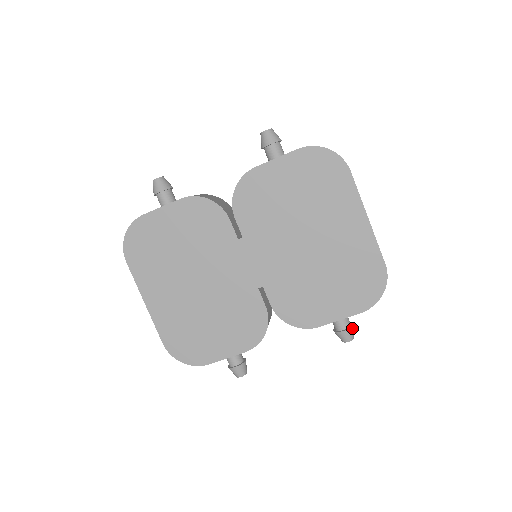
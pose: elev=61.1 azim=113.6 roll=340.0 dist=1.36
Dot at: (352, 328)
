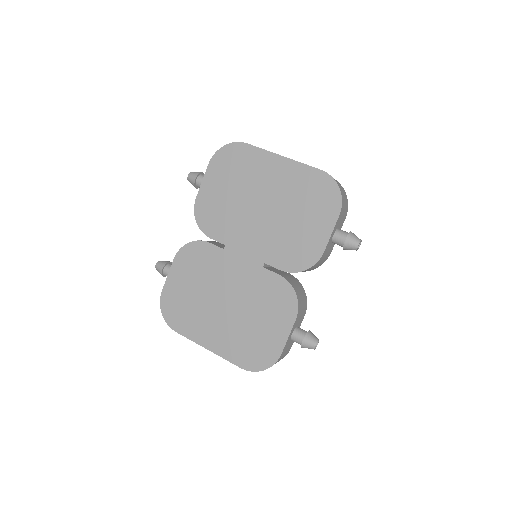
Dot at: (351, 234)
